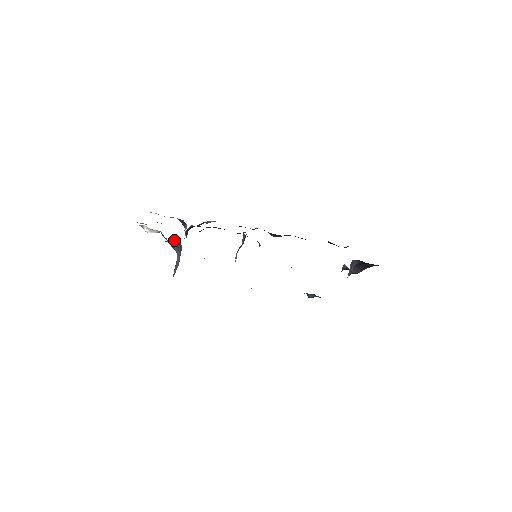
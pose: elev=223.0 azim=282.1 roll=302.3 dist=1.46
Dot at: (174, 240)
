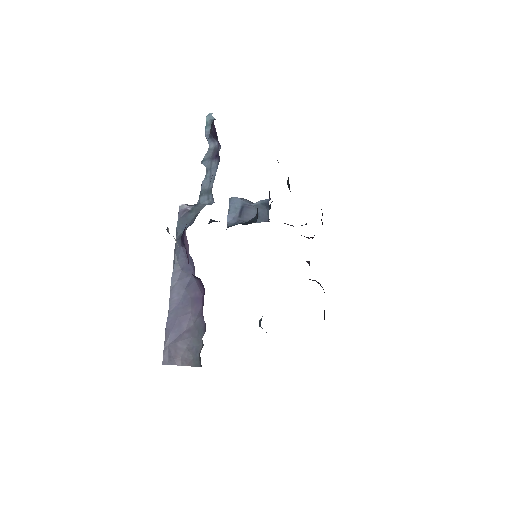
Dot at: (198, 278)
